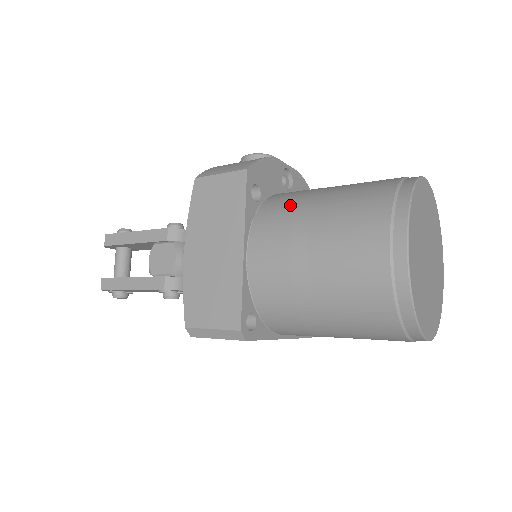
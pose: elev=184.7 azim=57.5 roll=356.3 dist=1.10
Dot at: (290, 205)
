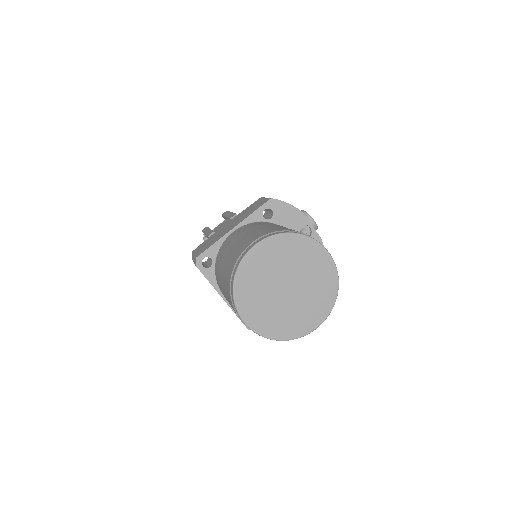
Dot at: (268, 223)
